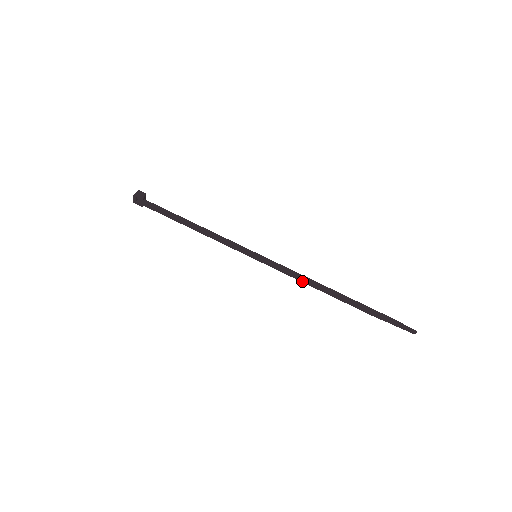
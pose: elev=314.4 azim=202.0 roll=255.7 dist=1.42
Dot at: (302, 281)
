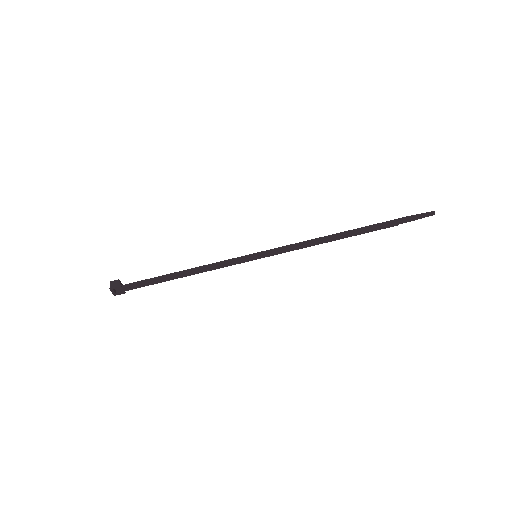
Dot at: (310, 246)
